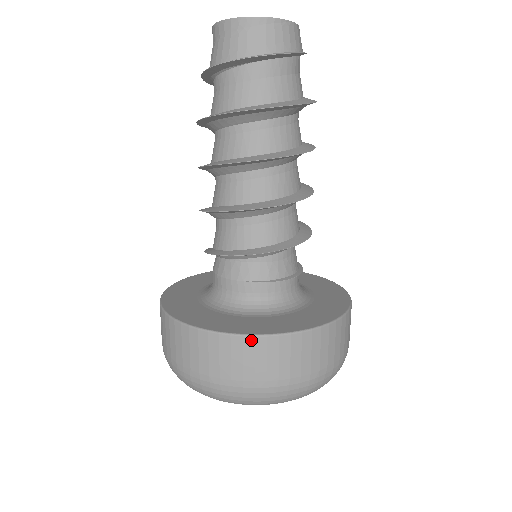
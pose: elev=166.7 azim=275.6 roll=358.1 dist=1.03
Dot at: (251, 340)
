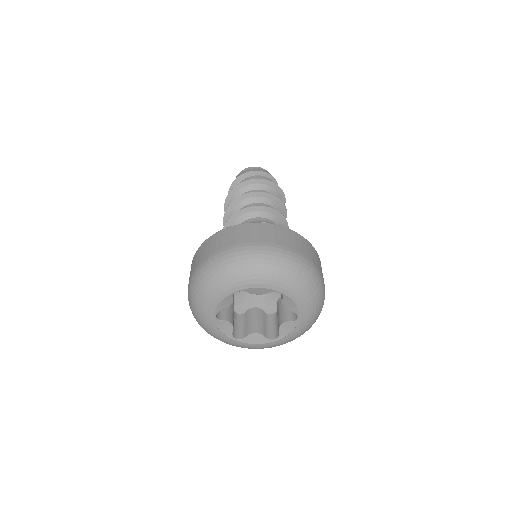
Dot at: (249, 224)
